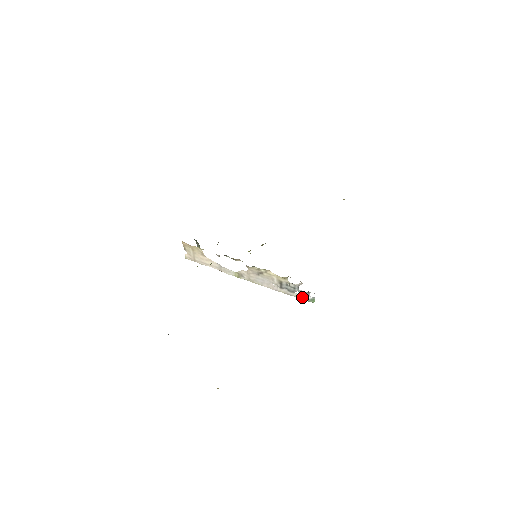
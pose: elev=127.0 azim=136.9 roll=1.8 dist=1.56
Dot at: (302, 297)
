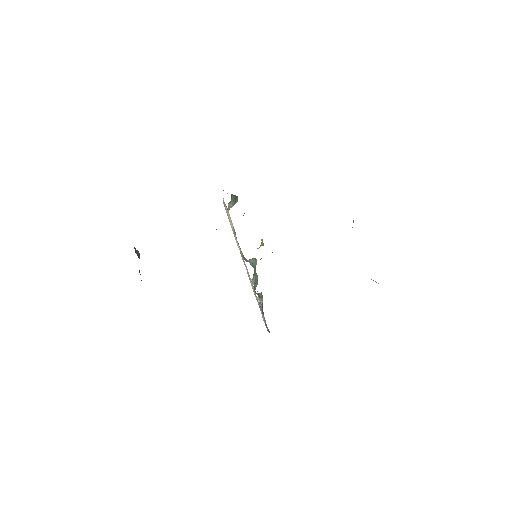
Dot at: occluded
